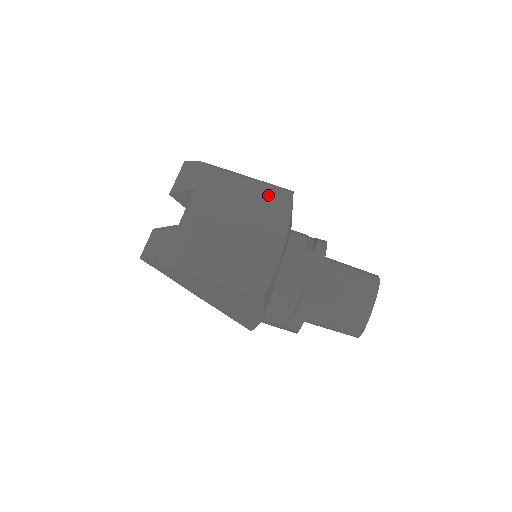
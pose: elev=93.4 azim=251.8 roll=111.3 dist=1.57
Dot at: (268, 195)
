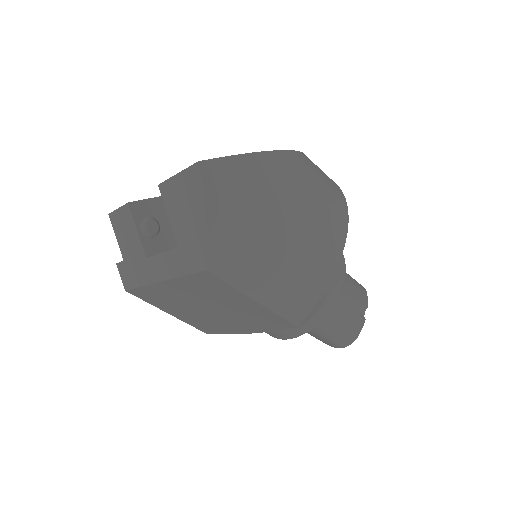
Dot at: (263, 314)
